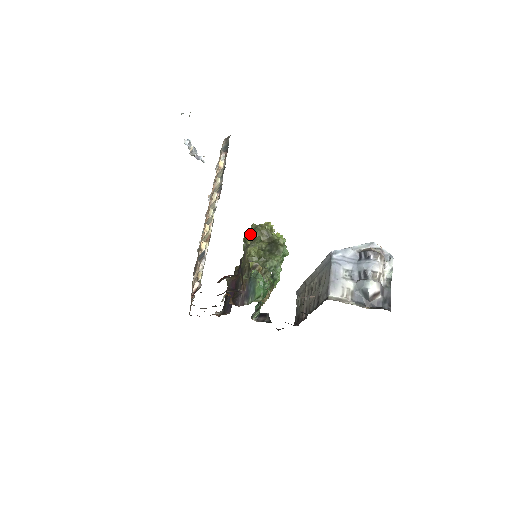
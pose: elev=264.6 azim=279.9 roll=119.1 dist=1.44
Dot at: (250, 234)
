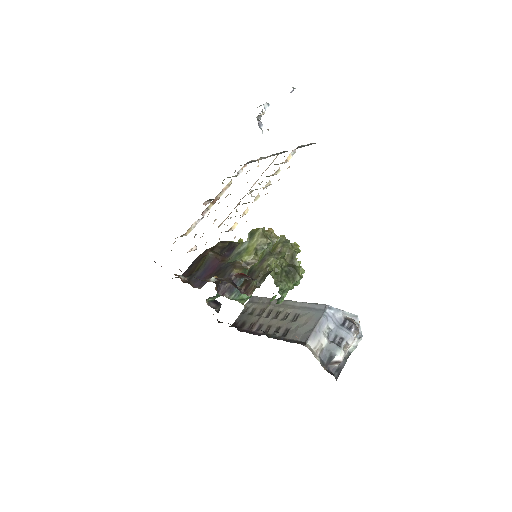
Dot at: (262, 232)
